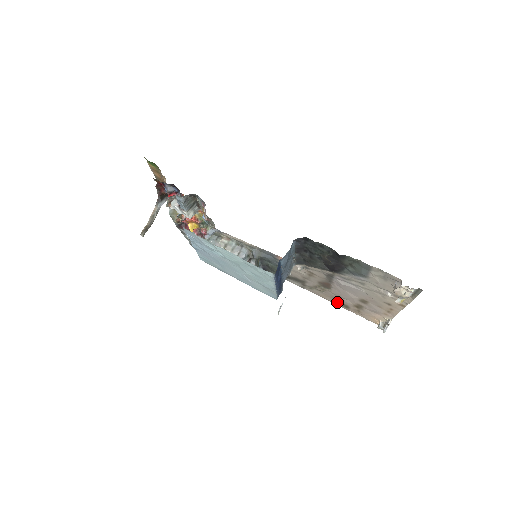
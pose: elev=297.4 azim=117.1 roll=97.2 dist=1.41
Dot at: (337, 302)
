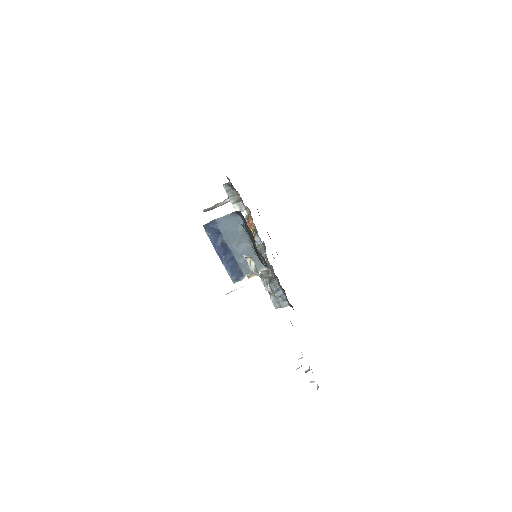
Dot at: occluded
